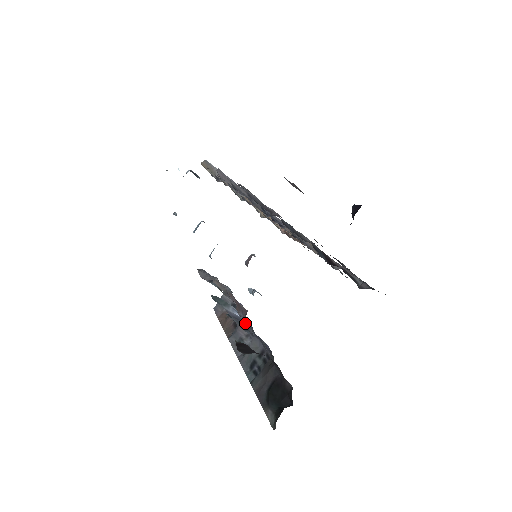
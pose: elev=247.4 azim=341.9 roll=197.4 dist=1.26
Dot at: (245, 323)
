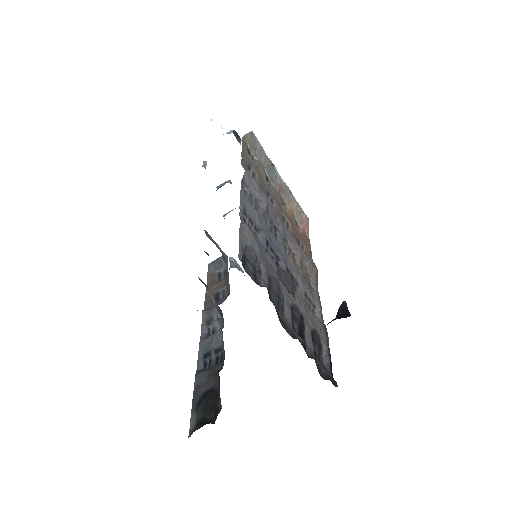
Dot at: (220, 309)
